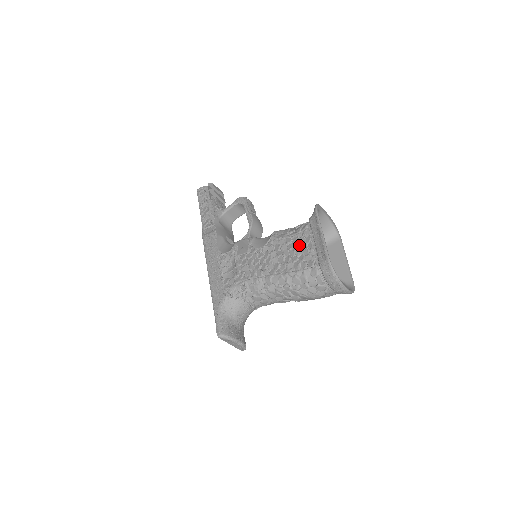
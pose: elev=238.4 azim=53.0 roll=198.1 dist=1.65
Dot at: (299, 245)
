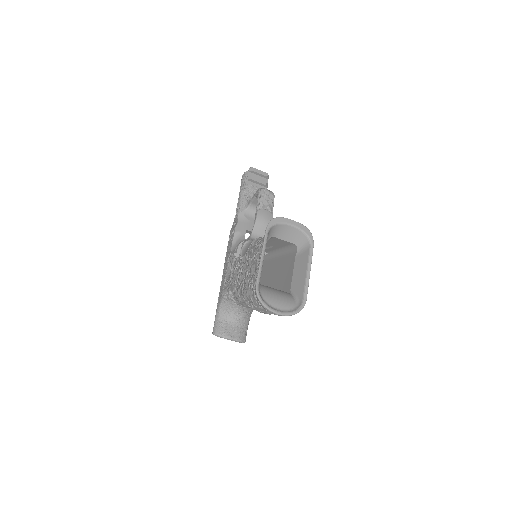
Dot at: (255, 262)
